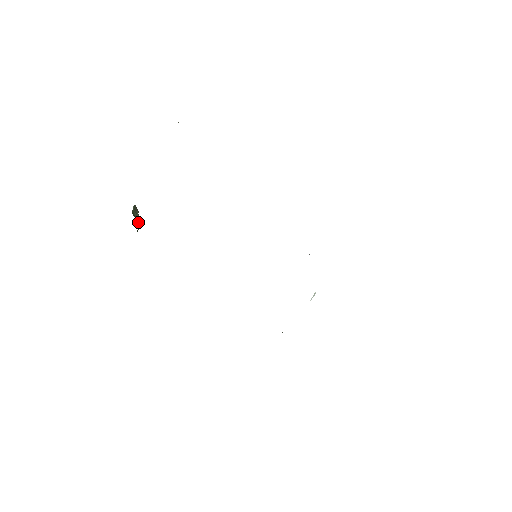
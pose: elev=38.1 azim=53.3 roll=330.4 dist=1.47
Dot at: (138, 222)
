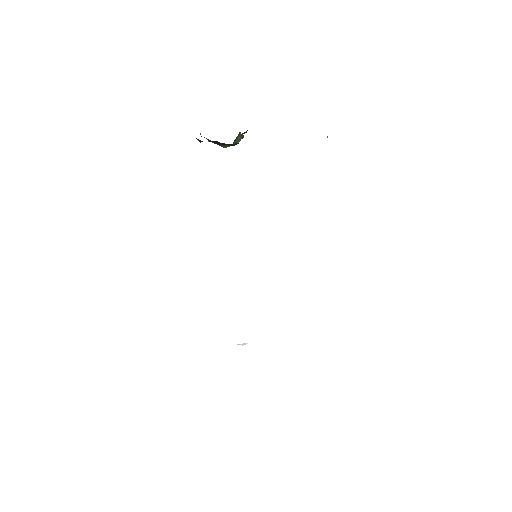
Dot at: (234, 141)
